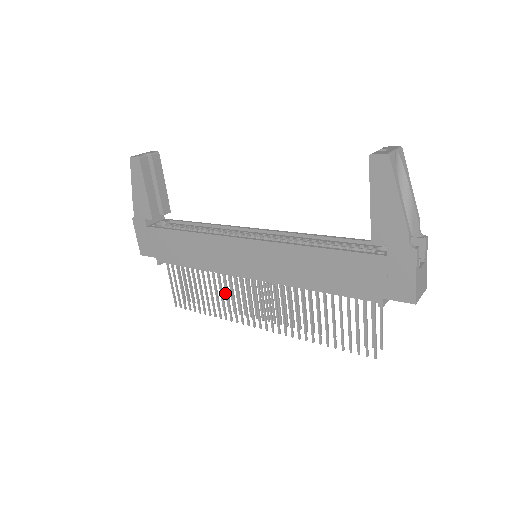
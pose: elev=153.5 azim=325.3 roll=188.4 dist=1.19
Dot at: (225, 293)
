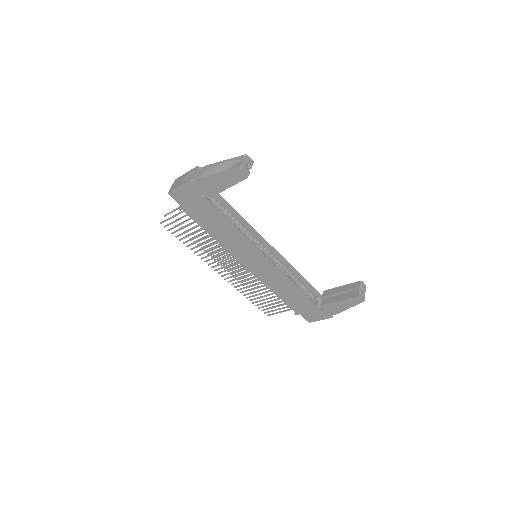
Dot at: occluded
